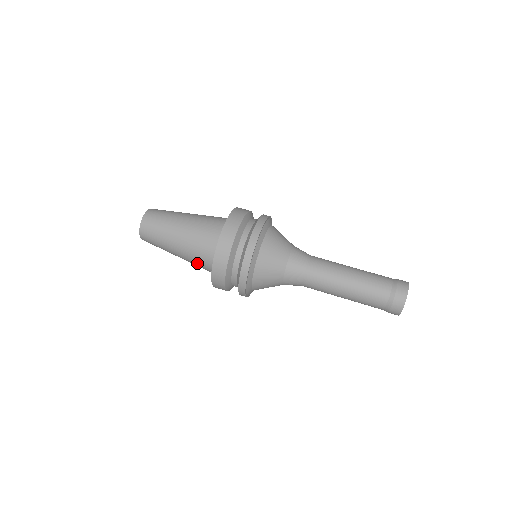
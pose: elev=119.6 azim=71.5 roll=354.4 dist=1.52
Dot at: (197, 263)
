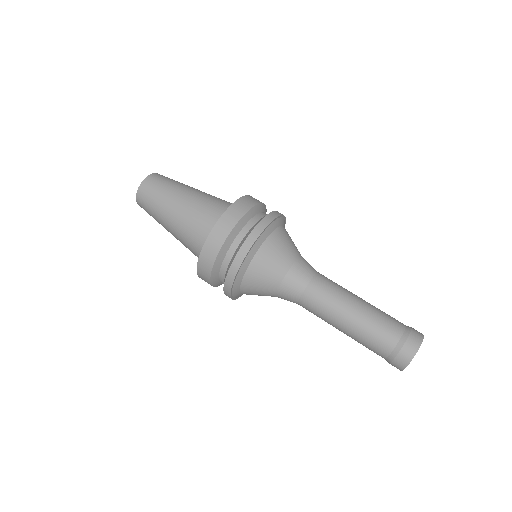
Dot at: (189, 235)
